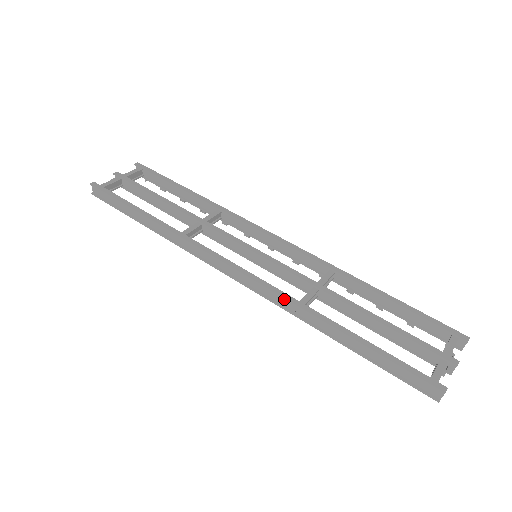
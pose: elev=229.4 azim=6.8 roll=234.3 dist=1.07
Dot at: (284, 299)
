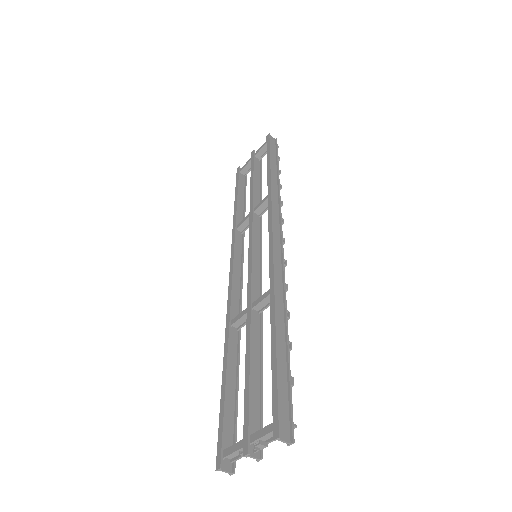
Dot at: (228, 314)
